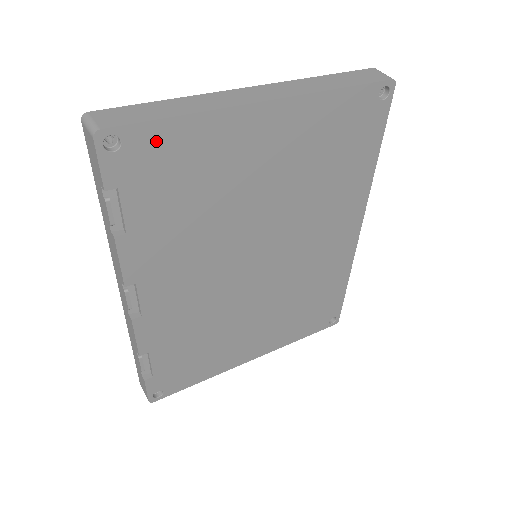
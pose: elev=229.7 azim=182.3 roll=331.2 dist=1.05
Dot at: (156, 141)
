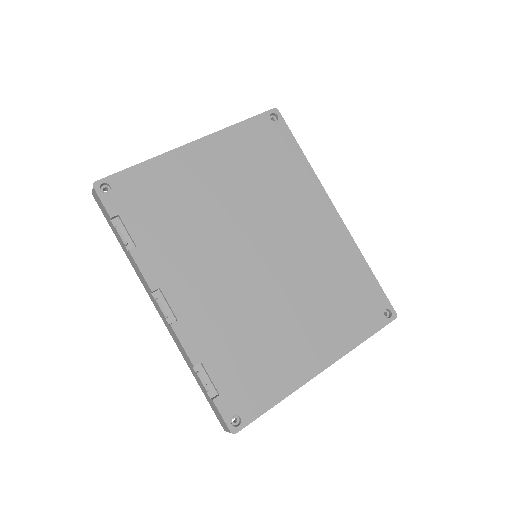
Dot at: (131, 181)
